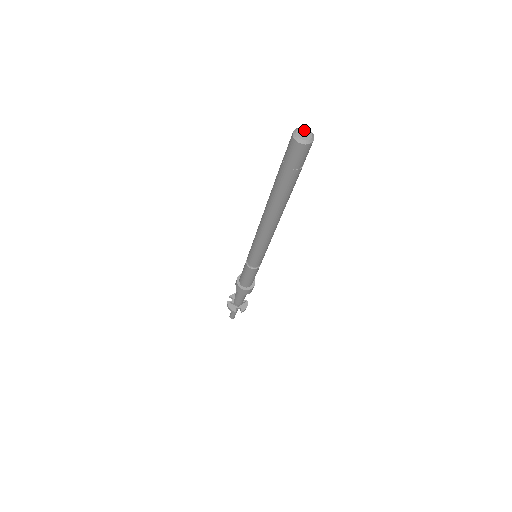
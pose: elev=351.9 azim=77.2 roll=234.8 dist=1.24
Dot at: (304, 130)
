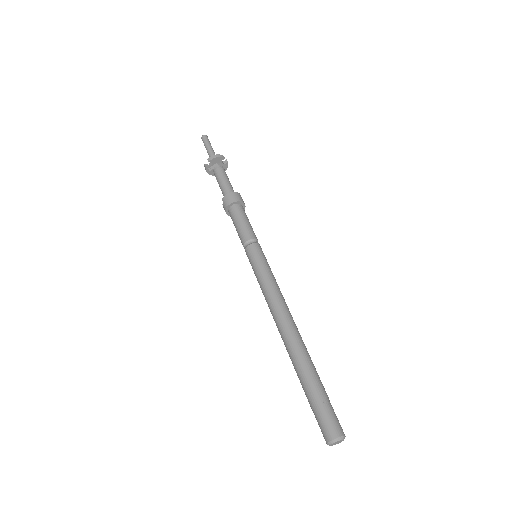
Dot at: (339, 442)
